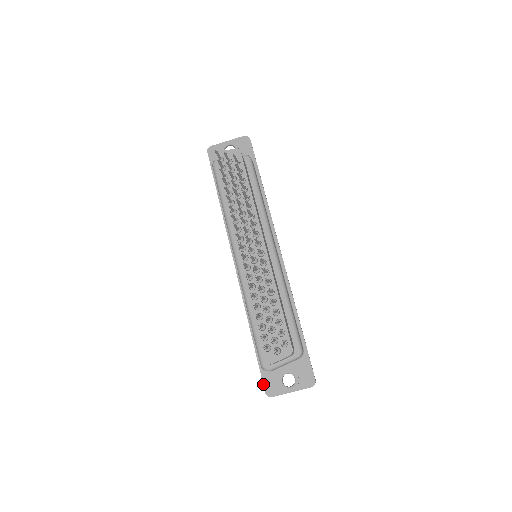
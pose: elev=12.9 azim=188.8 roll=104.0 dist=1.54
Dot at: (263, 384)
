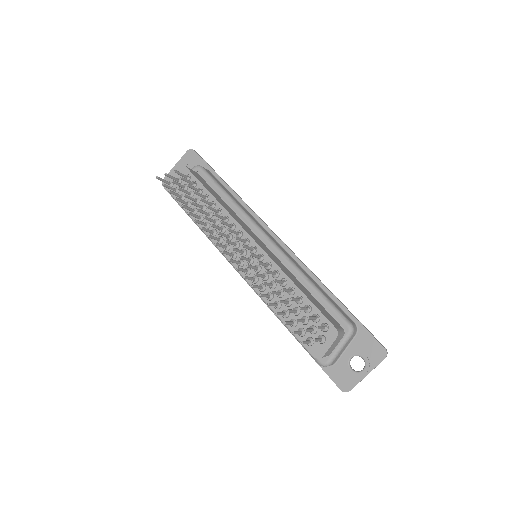
Dot at: occluded
